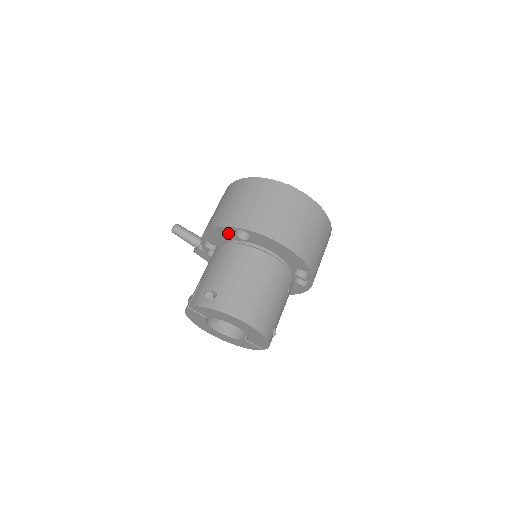
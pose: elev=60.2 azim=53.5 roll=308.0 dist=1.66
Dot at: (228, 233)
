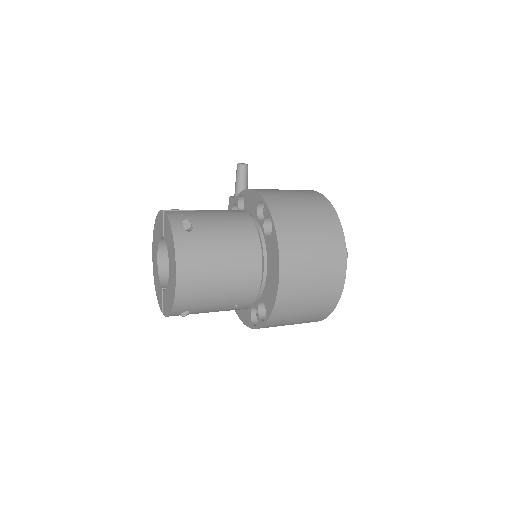
Dot at: (263, 212)
